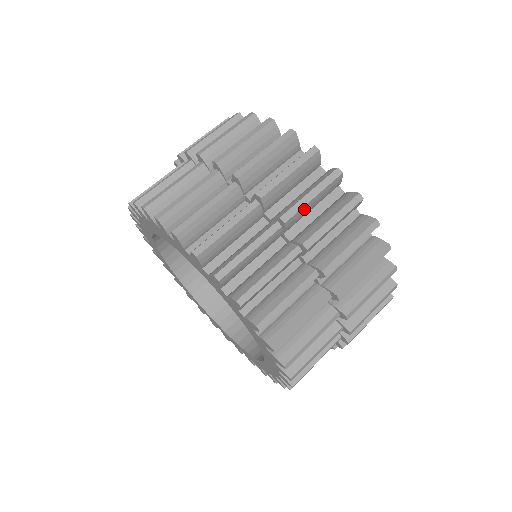
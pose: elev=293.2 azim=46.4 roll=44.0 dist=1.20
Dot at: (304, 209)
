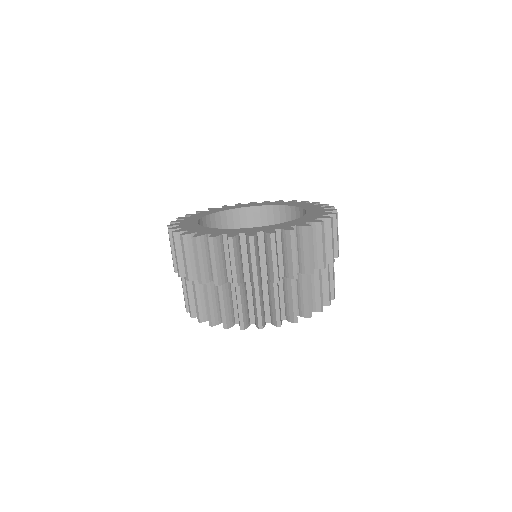
Dot at: occluded
